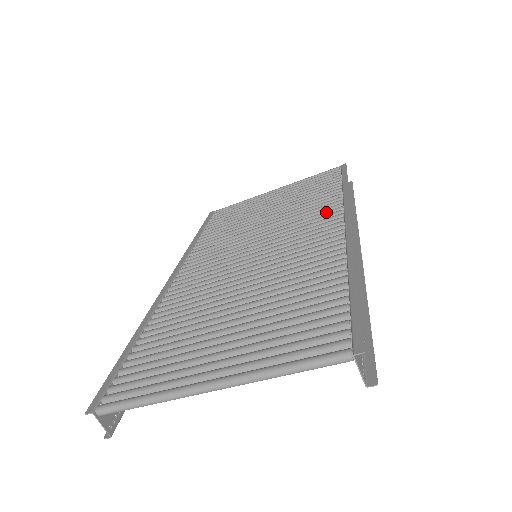
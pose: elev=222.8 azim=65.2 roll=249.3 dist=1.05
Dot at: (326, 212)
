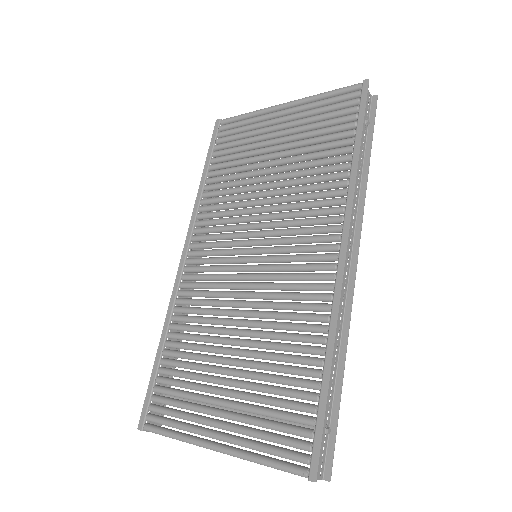
Dot at: (326, 211)
